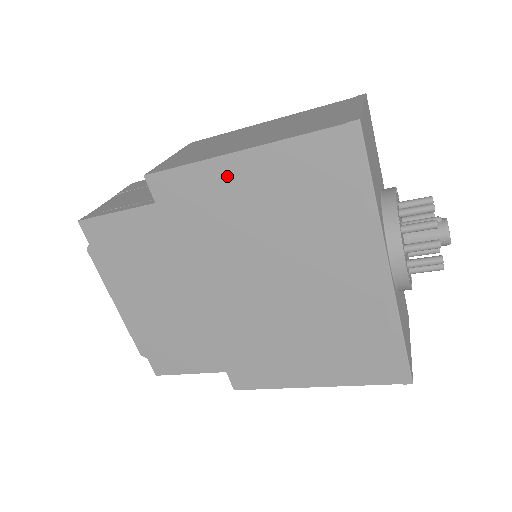
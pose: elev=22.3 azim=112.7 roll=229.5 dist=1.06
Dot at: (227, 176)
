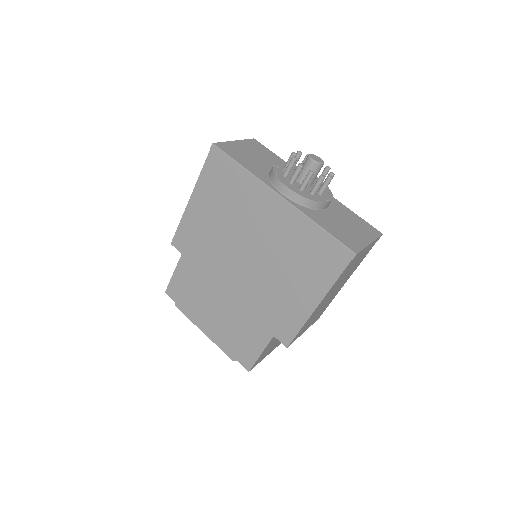
Dot at: (194, 214)
